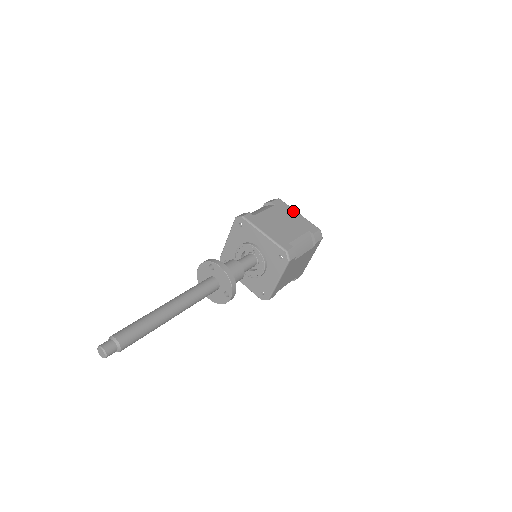
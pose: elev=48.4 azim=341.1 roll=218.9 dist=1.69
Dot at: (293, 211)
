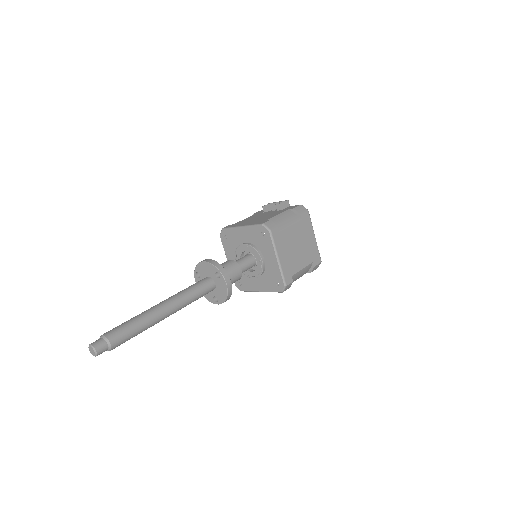
Dot at: (312, 232)
